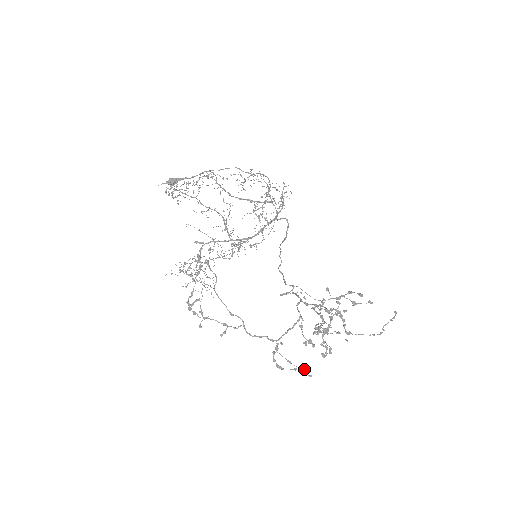
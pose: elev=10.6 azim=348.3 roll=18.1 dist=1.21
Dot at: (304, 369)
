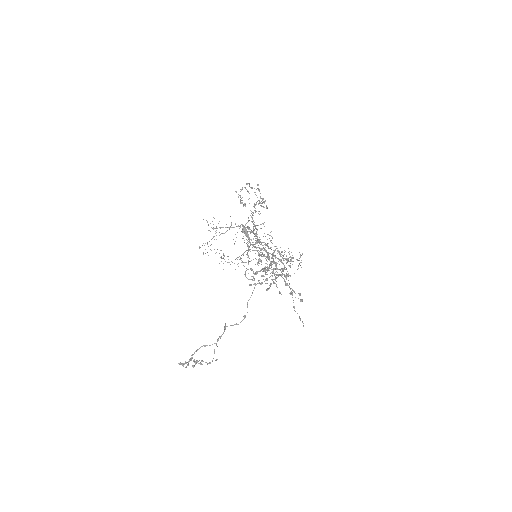
Dot at: (249, 250)
